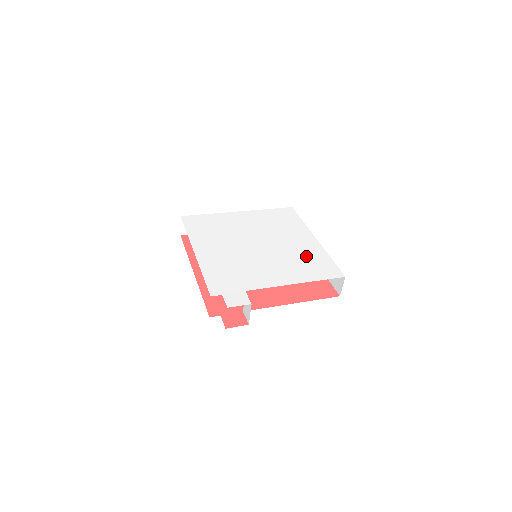
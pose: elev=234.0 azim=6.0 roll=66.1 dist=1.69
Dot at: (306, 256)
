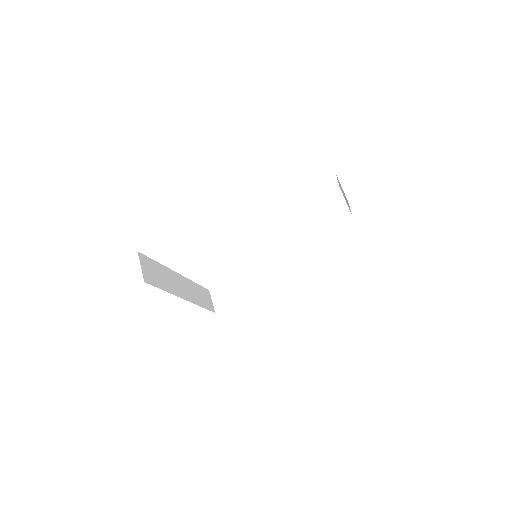
Dot at: occluded
